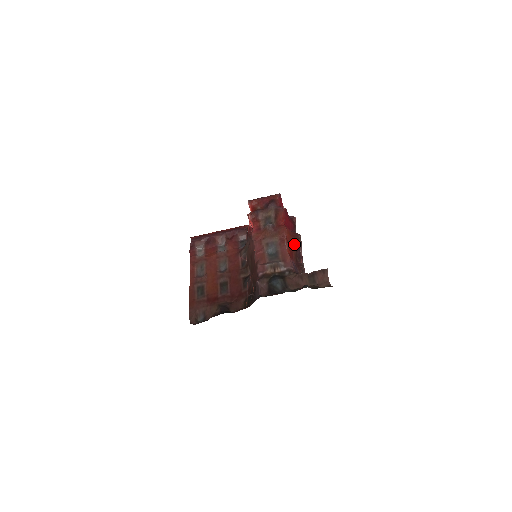
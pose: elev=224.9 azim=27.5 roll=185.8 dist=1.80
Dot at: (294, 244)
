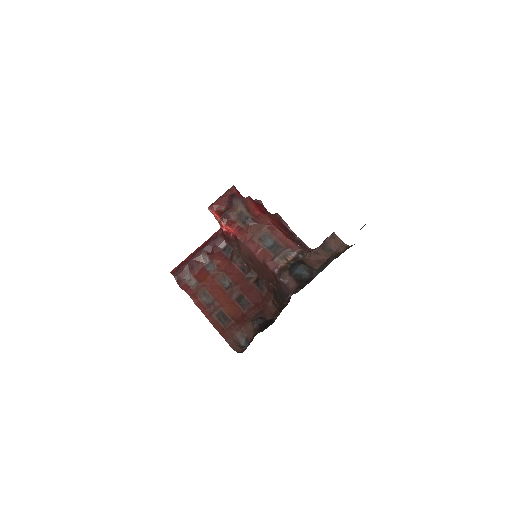
Dot at: (281, 226)
